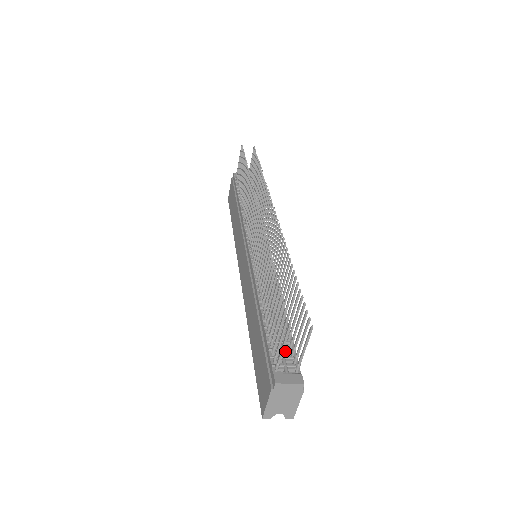
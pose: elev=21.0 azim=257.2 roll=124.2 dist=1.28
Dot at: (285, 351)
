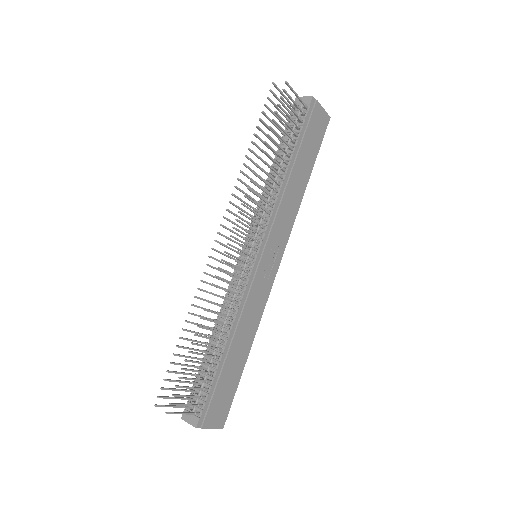
Dot at: (202, 392)
